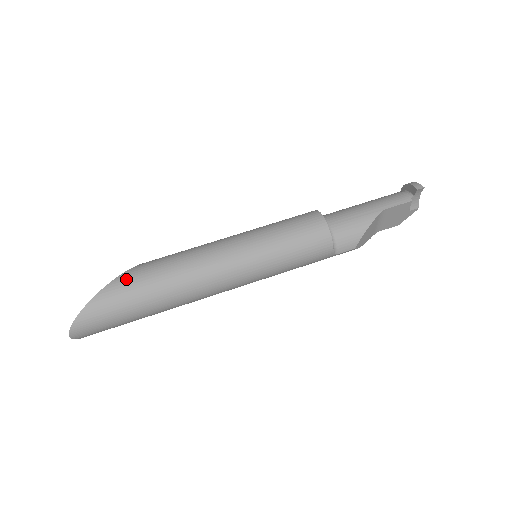
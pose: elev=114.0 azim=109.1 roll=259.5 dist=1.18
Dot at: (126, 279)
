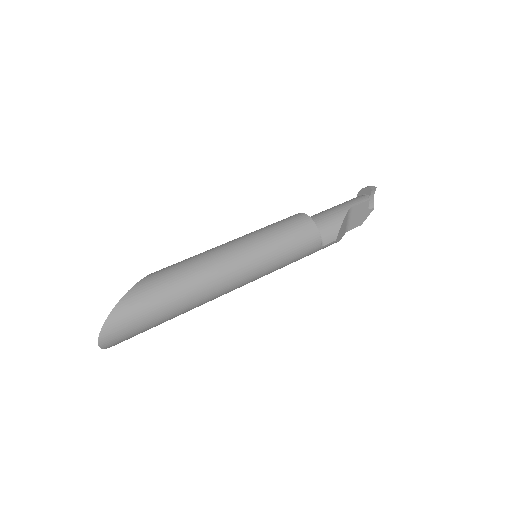
Dot at: (148, 281)
